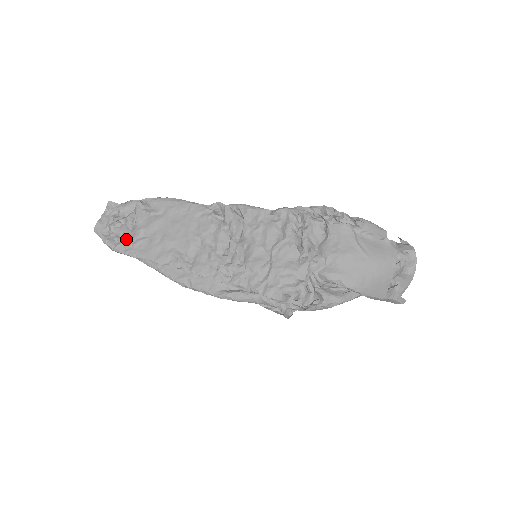
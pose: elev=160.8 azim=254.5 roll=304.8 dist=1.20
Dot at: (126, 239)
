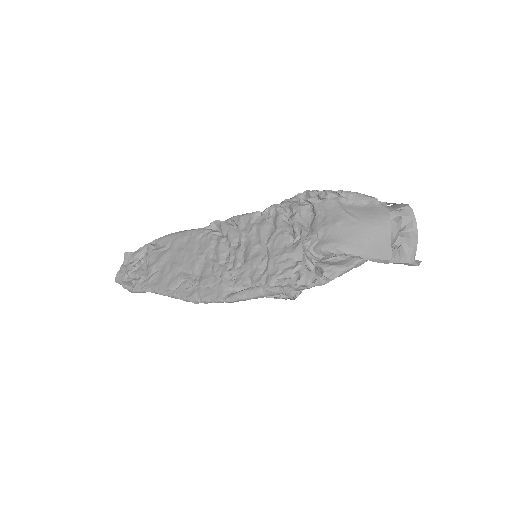
Dot at: (142, 278)
